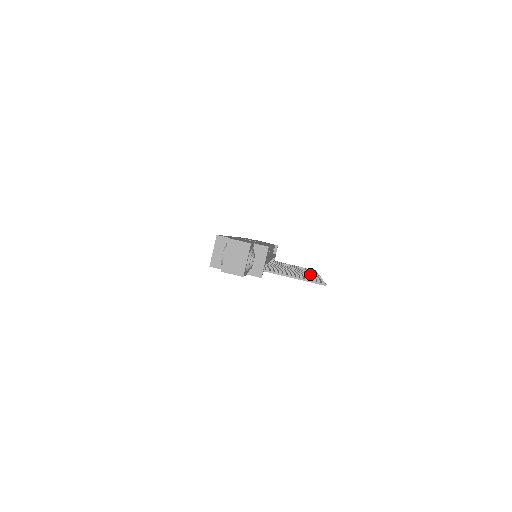
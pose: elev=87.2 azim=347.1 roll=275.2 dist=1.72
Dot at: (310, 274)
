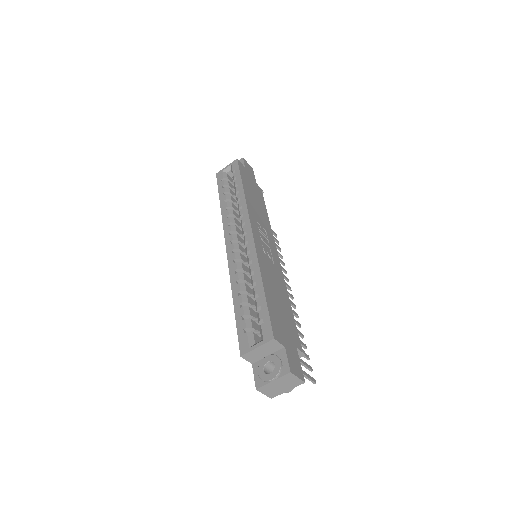
Dot at: (291, 302)
